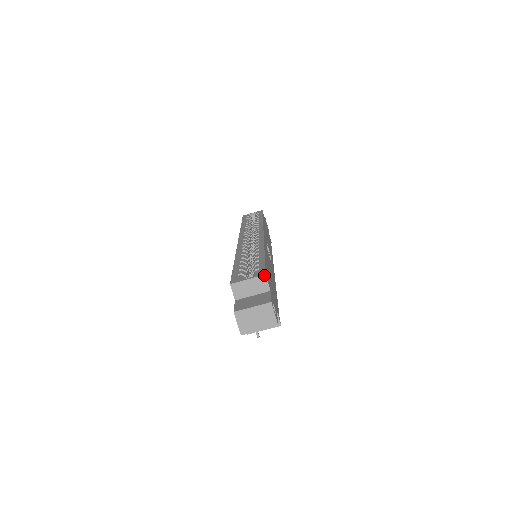
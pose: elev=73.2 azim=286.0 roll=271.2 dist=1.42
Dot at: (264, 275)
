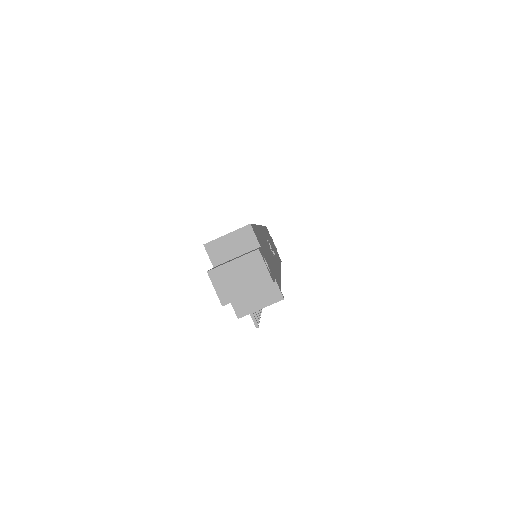
Dot at: (248, 225)
